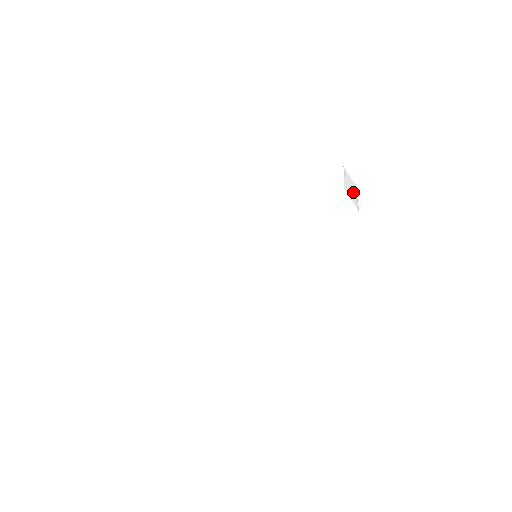
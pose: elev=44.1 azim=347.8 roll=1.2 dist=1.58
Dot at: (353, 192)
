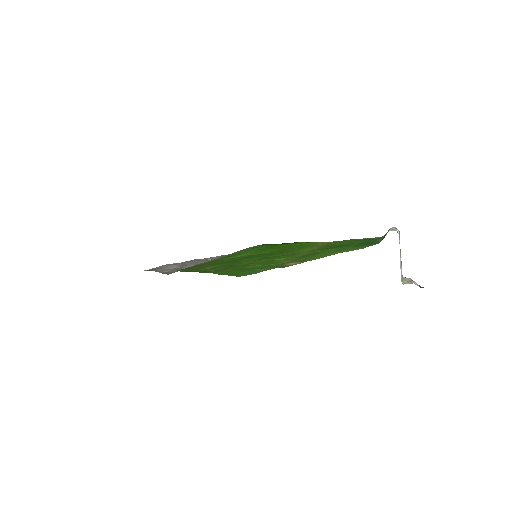
Dot at: occluded
